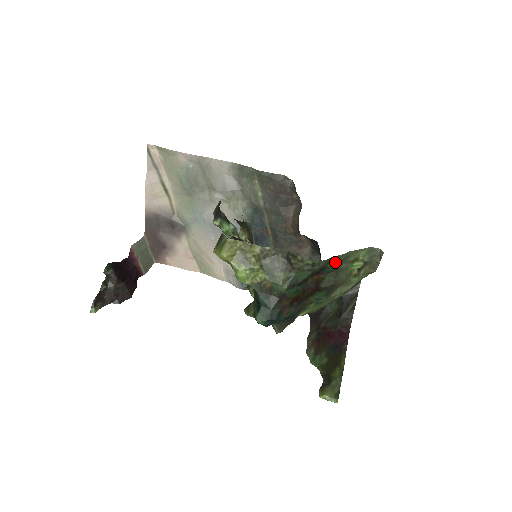
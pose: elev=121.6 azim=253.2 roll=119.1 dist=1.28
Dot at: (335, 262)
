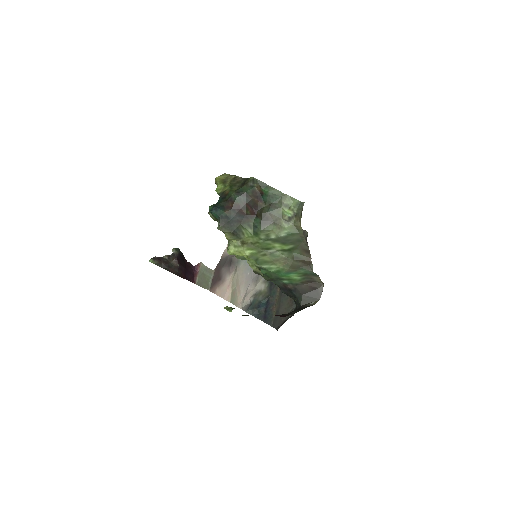
Dot at: (269, 190)
